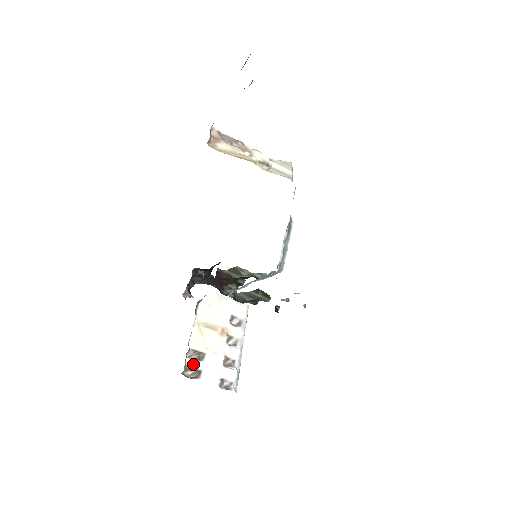
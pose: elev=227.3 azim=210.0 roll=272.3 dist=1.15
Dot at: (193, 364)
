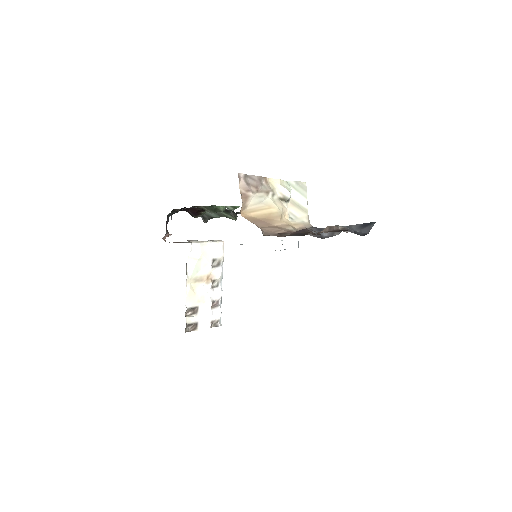
Dot at: (191, 320)
